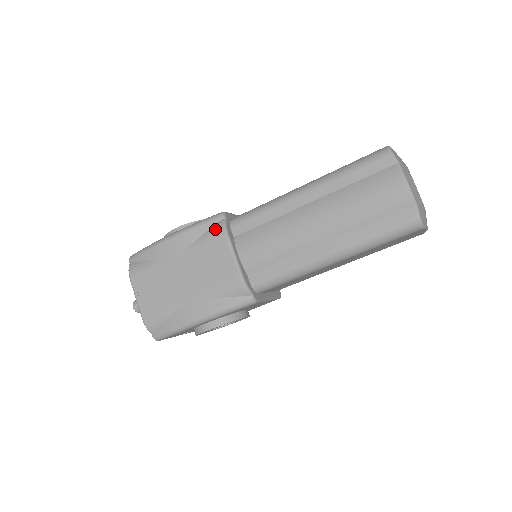
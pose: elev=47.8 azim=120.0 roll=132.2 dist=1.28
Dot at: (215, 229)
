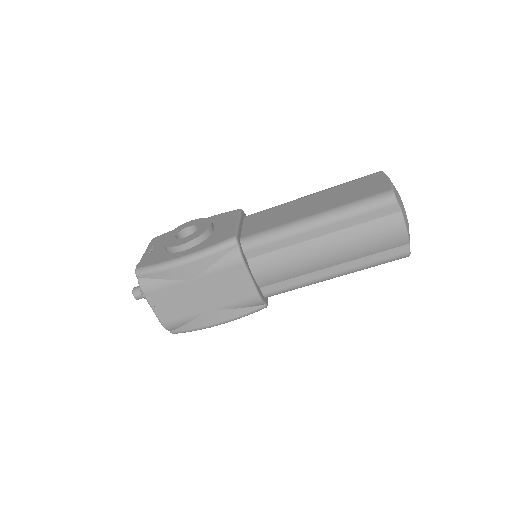
Dot at: (231, 257)
